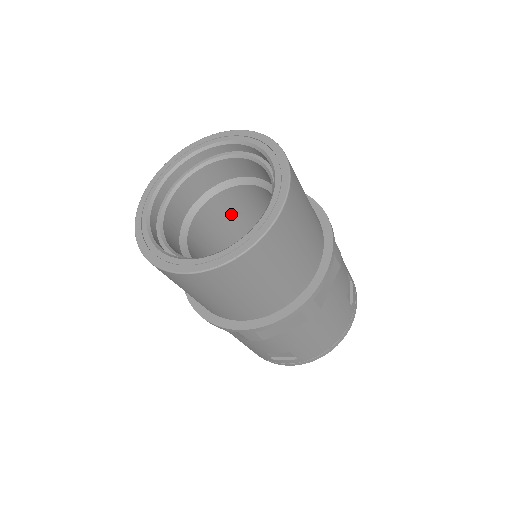
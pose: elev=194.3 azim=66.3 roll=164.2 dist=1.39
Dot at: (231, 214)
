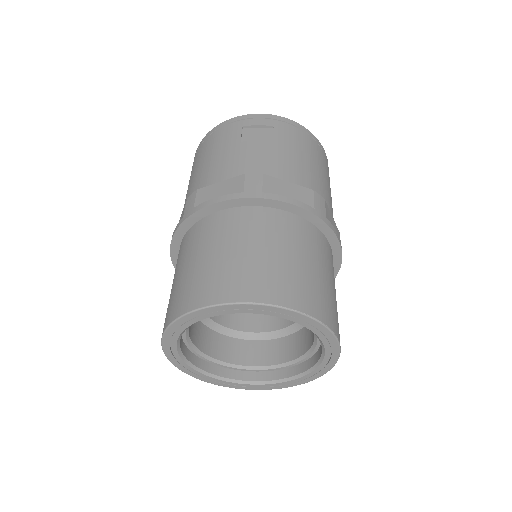
Dot at: occluded
